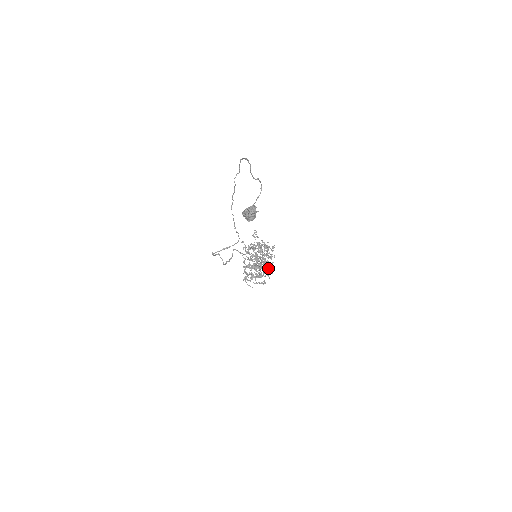
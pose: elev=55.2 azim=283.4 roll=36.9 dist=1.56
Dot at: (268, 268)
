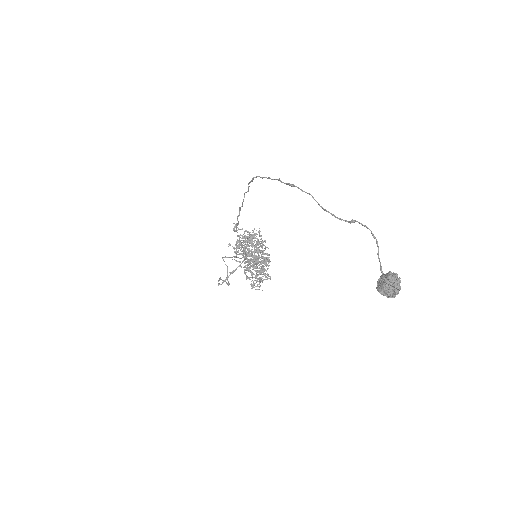
Dot at: (268, 259)
